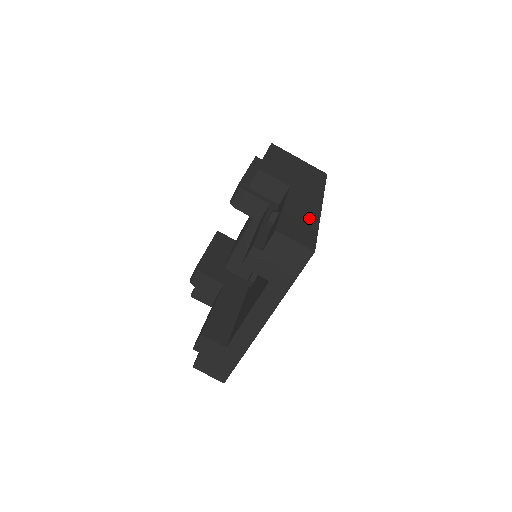
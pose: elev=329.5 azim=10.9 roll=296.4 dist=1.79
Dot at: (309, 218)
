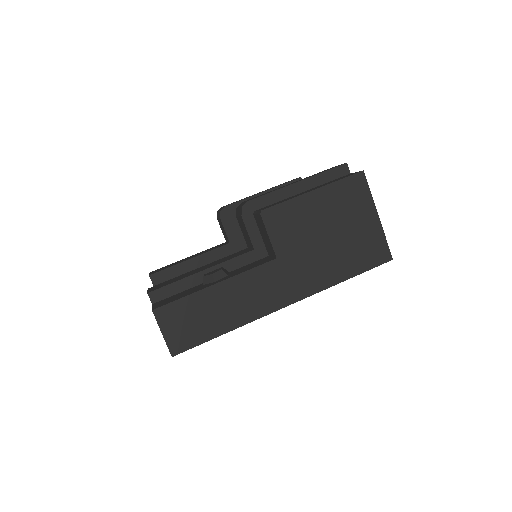
Dot at: (233, 314)
